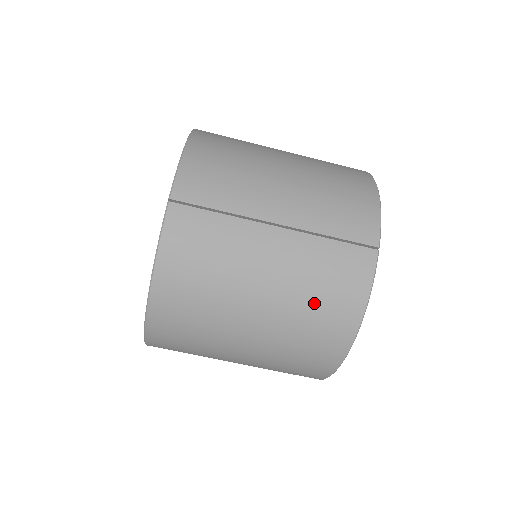
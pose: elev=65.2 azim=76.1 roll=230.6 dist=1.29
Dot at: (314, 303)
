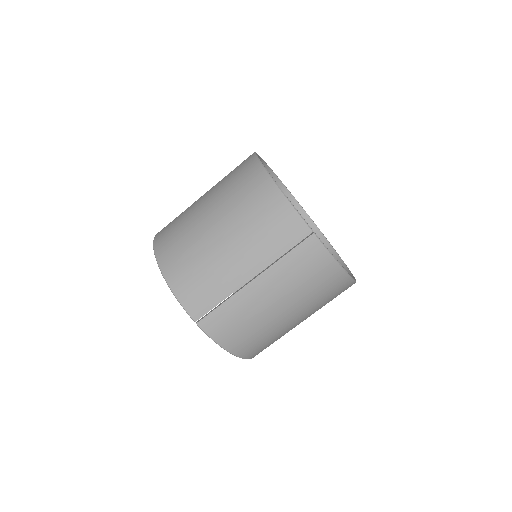
Dot at: (310, 287)
